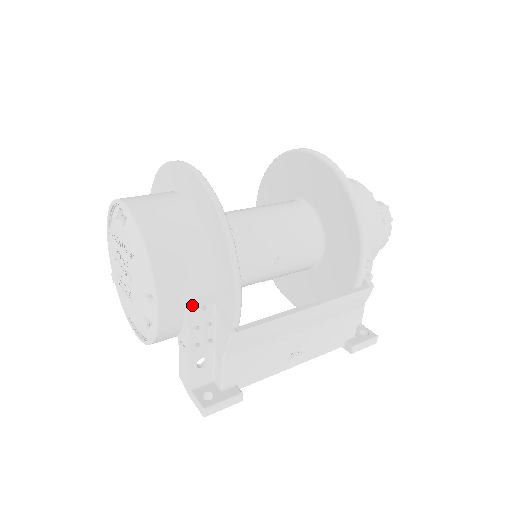
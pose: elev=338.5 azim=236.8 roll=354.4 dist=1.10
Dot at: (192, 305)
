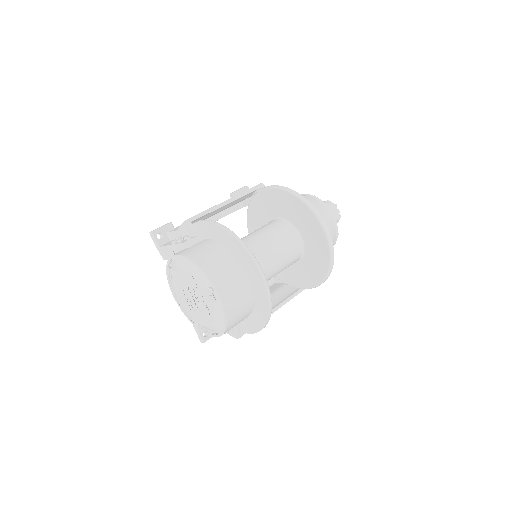
Dot at: (228, 331)
